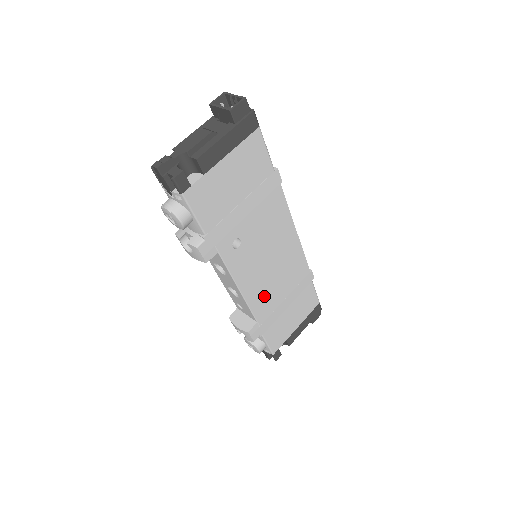
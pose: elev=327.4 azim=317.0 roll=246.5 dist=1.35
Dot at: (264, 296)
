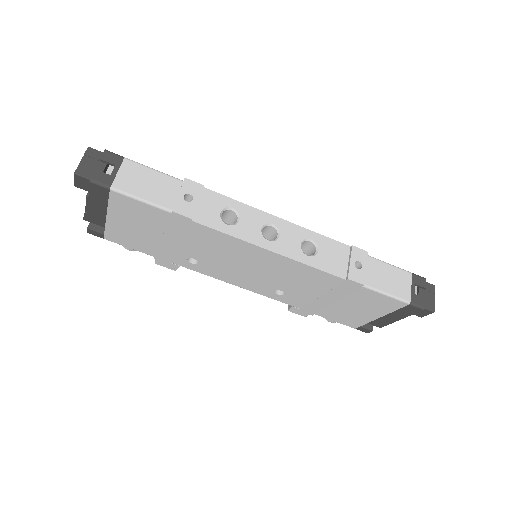
Dot at: occluded
